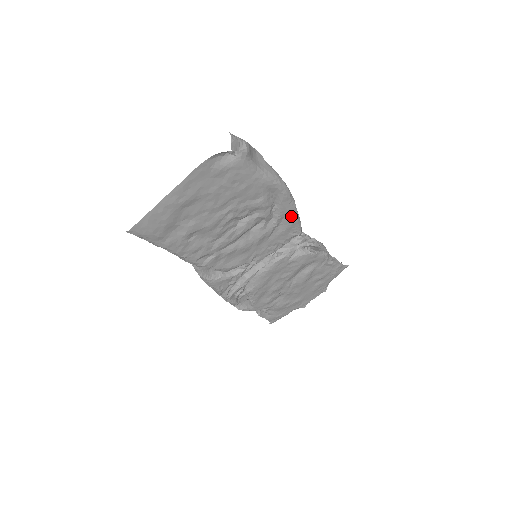
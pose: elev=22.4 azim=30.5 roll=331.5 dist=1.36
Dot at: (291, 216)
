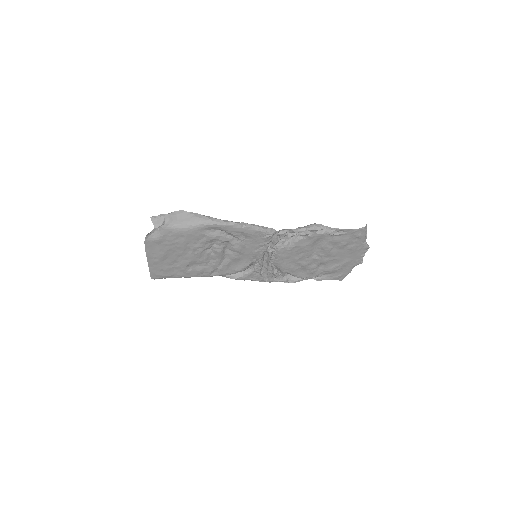
Dot at: (245, 231)
